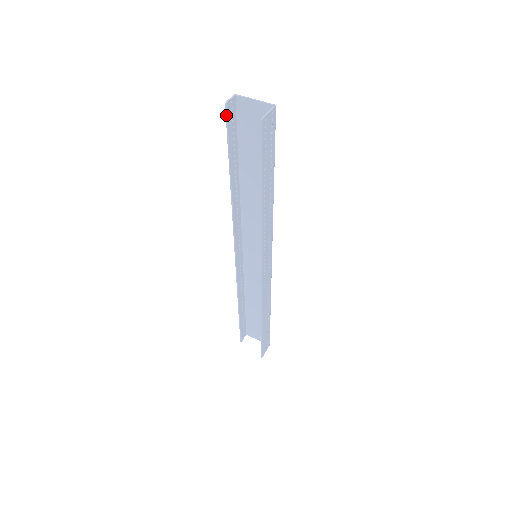
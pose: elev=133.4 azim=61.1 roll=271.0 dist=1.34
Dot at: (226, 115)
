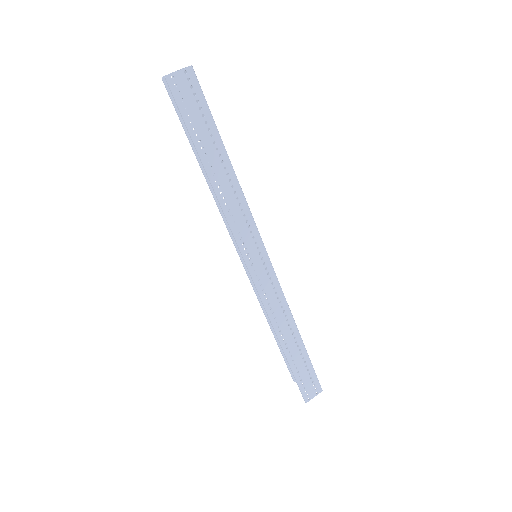
Dot at: (167, 90)
